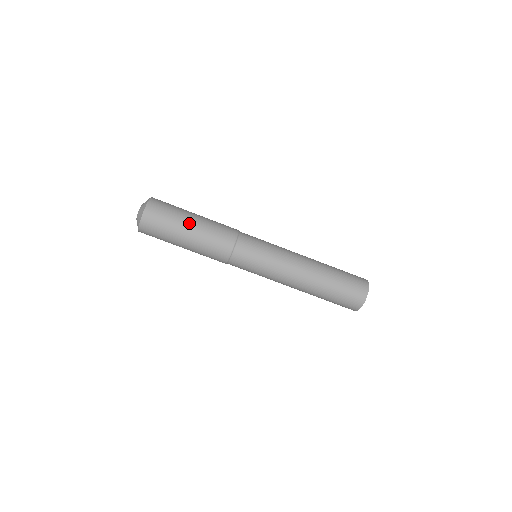
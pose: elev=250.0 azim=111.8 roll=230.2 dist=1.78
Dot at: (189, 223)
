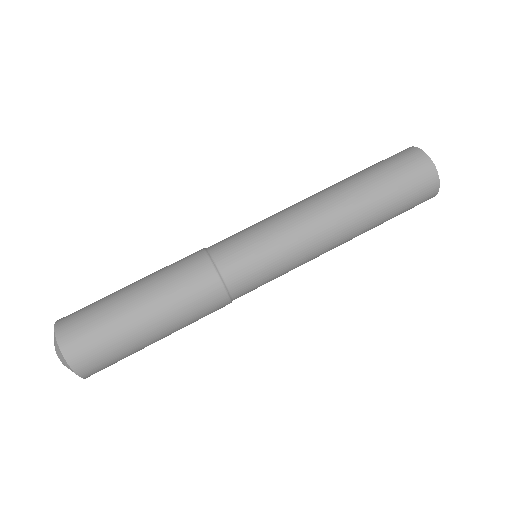
Dot at: (135, 309)
